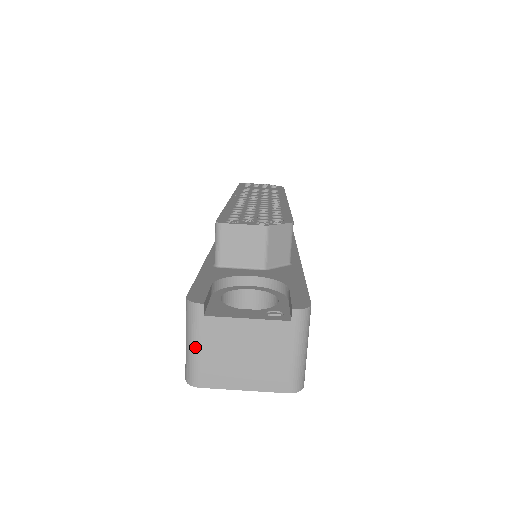
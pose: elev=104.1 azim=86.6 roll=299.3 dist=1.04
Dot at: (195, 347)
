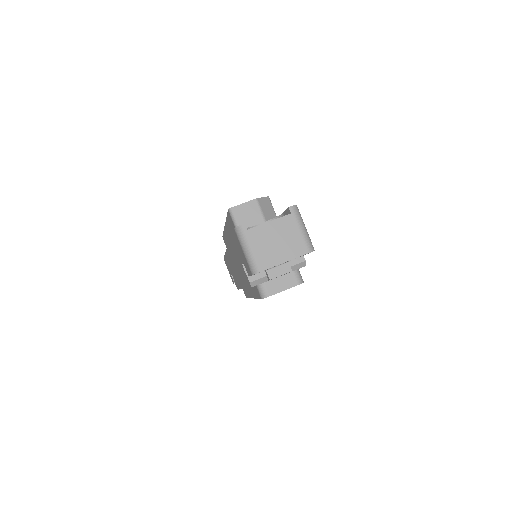
Dot at: (250, 249)
